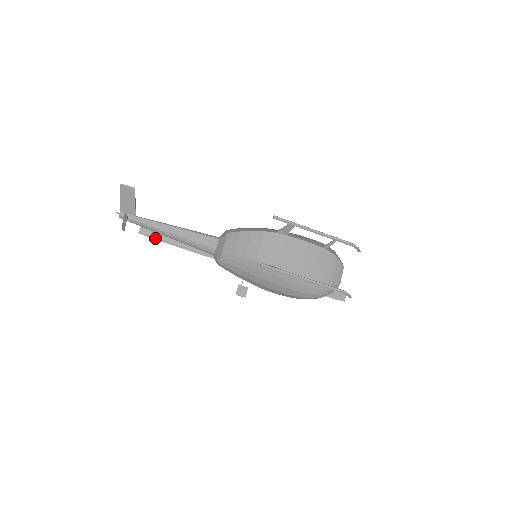
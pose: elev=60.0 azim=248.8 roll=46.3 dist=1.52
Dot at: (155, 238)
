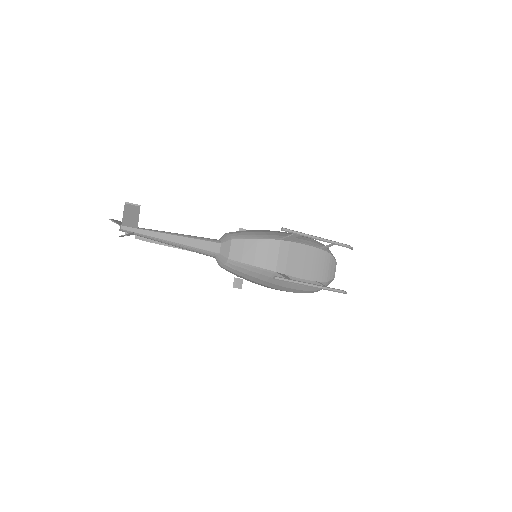
Dot at: (152, 241)
